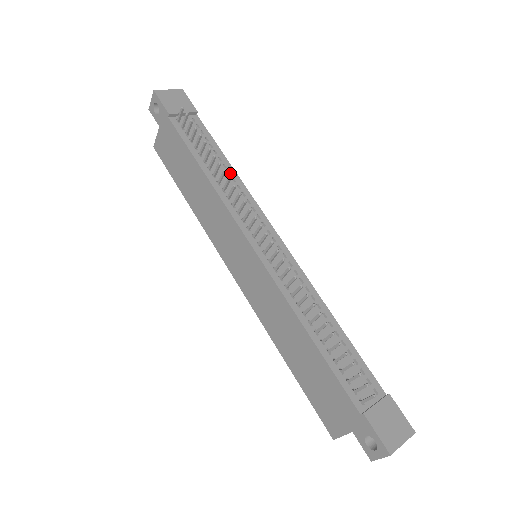
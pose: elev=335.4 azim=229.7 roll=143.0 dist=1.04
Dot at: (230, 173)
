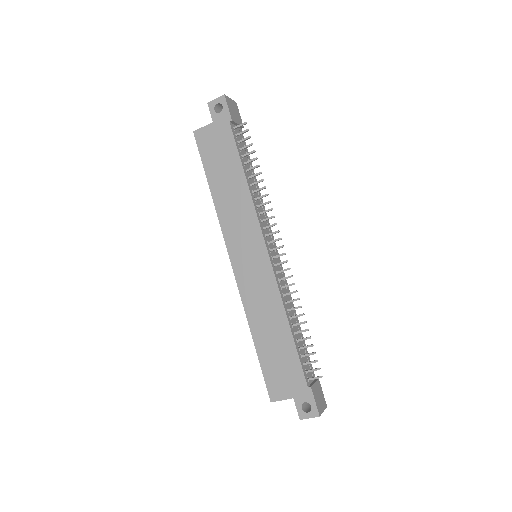
Dot at: (257, 187)
